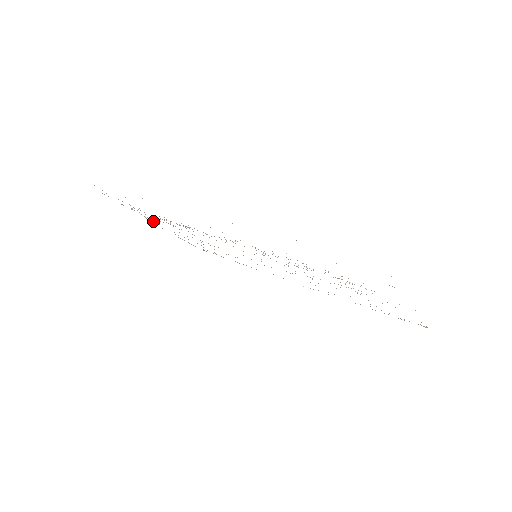
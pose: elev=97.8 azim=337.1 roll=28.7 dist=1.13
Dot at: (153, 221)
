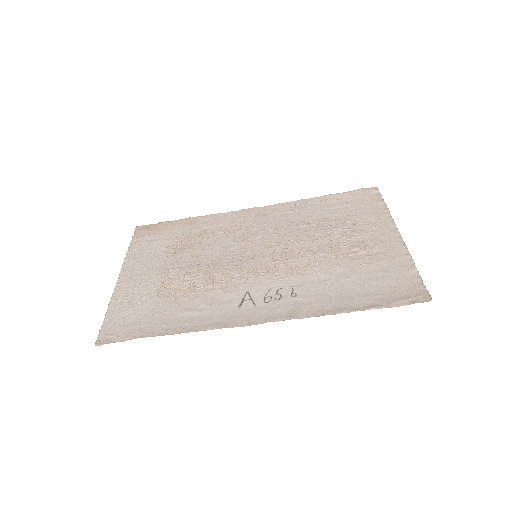
Dot at: (130, 277)
